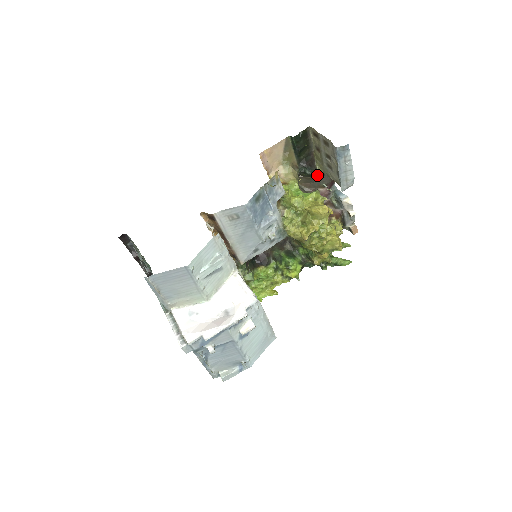
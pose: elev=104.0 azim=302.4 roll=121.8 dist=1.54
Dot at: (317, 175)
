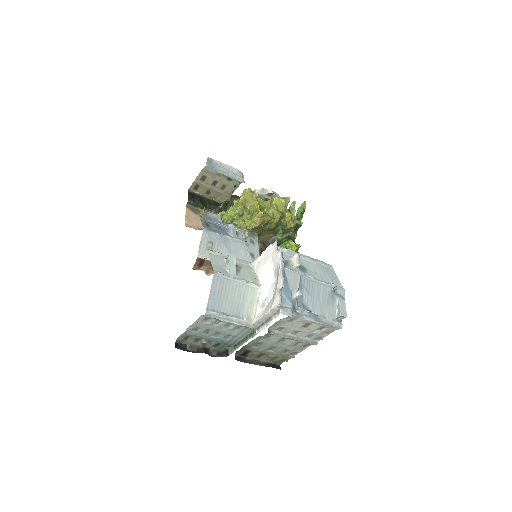
Dot at: (228, 203)
